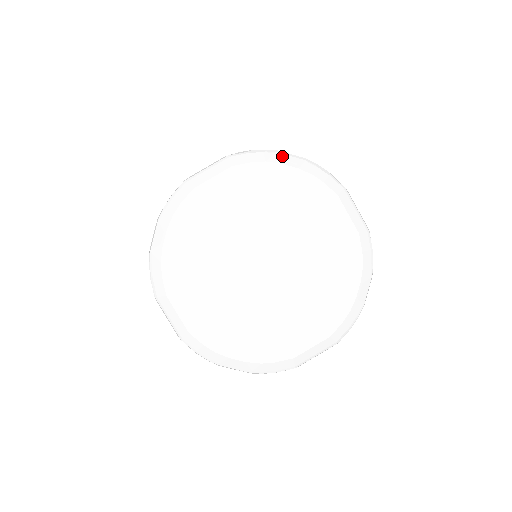
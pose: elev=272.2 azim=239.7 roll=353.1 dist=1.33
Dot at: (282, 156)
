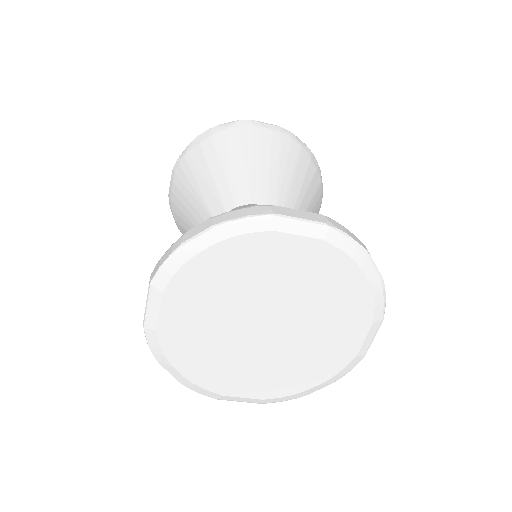
Dot at: (369, 263)
